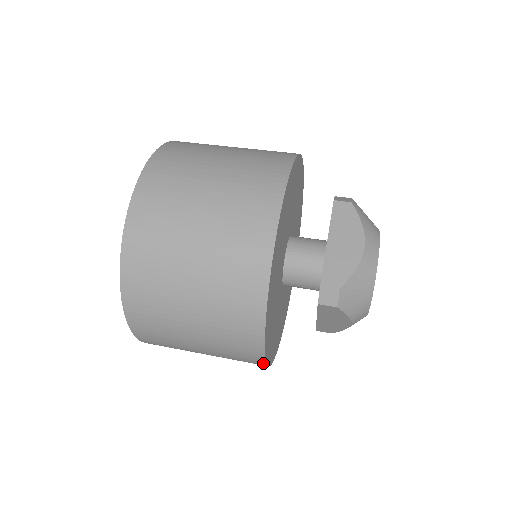
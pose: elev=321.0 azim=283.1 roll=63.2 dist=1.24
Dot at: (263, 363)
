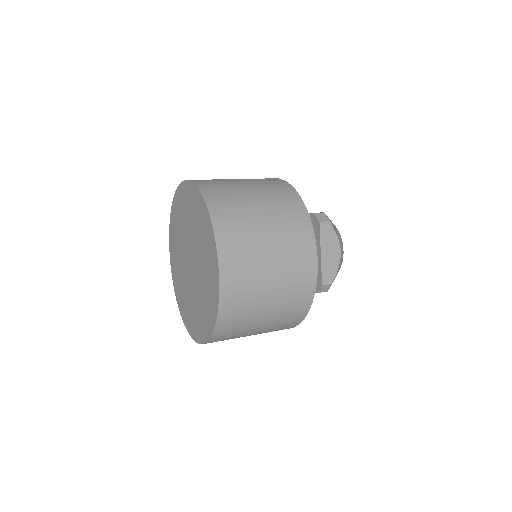
Dot at: occluded
